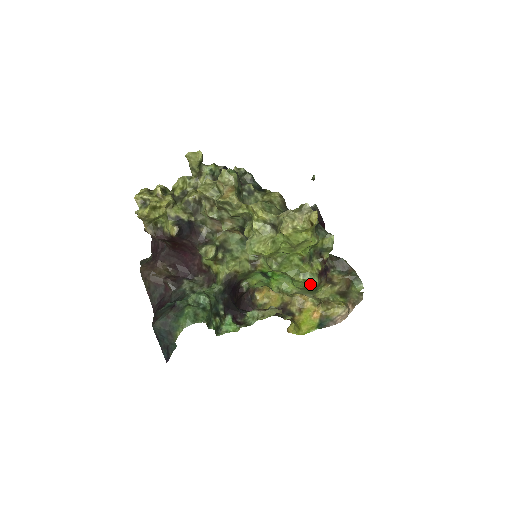
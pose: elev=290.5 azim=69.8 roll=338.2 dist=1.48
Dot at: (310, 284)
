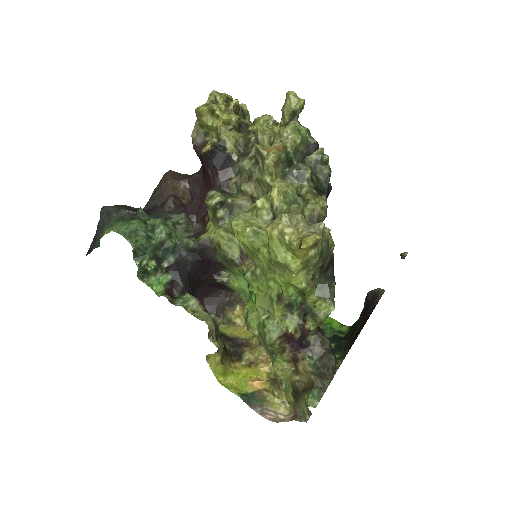
Dot at: (265, 334)
